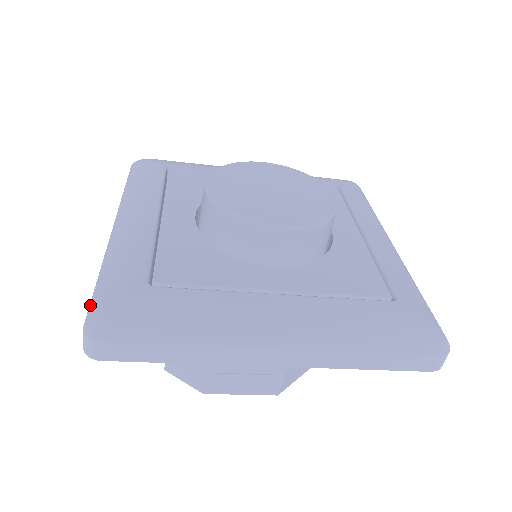
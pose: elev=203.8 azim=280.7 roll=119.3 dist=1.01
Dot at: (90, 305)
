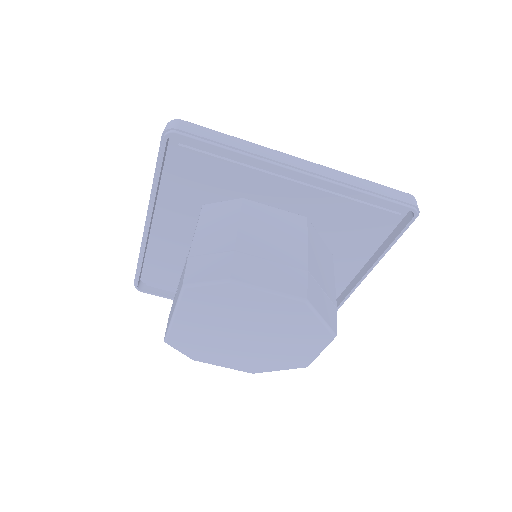
Dot at: occluded
